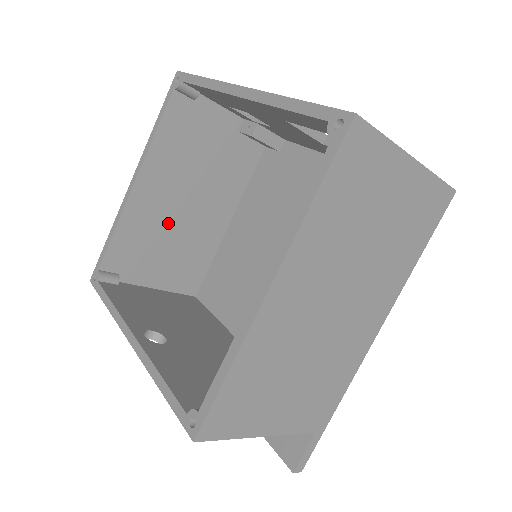
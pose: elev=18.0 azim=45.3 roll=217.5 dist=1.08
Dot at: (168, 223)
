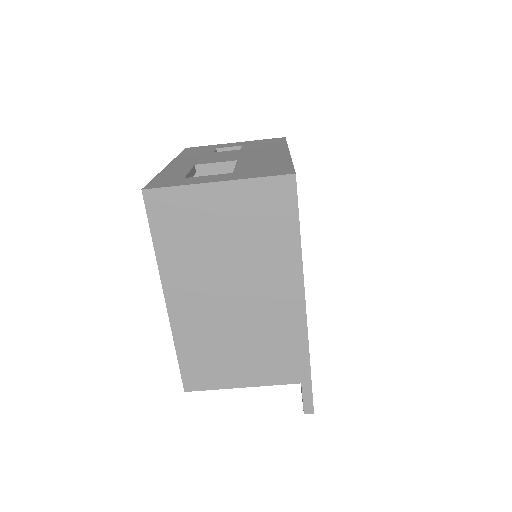
Dot at: occluded
